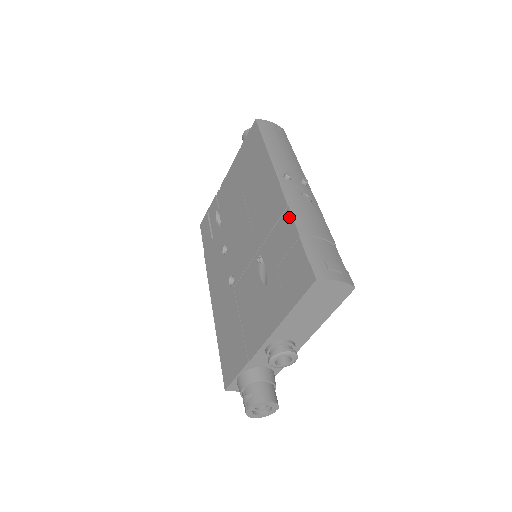
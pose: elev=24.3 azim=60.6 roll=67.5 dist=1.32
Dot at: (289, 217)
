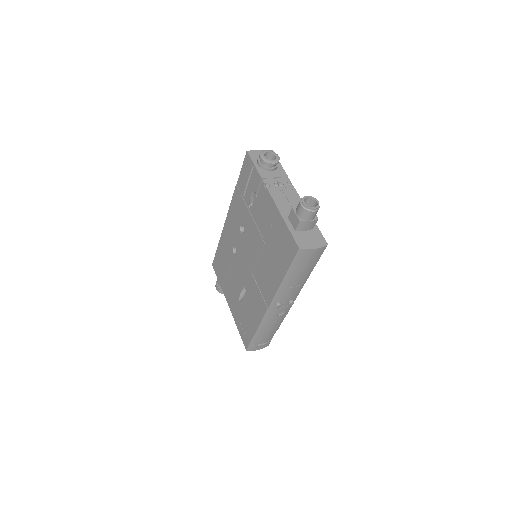
Dot at: (258, 323)
